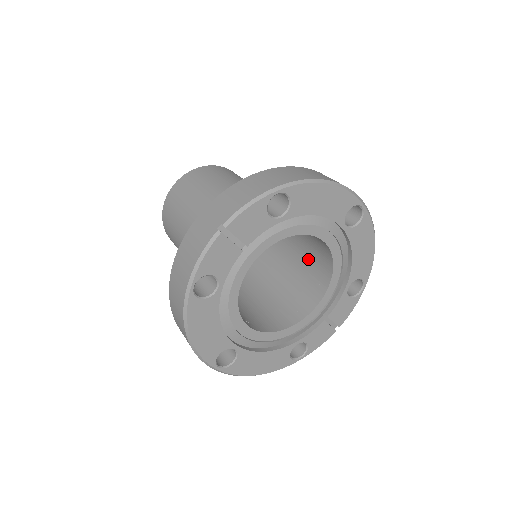
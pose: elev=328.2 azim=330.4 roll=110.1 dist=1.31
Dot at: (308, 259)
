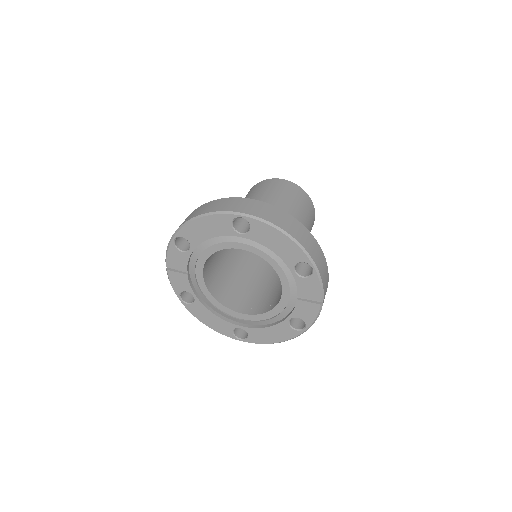
Dot at: occluded
